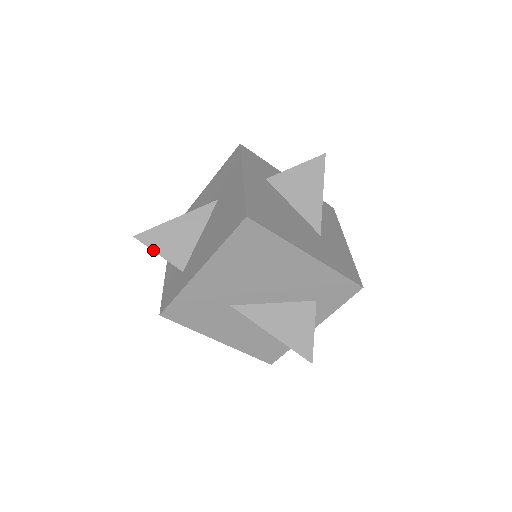
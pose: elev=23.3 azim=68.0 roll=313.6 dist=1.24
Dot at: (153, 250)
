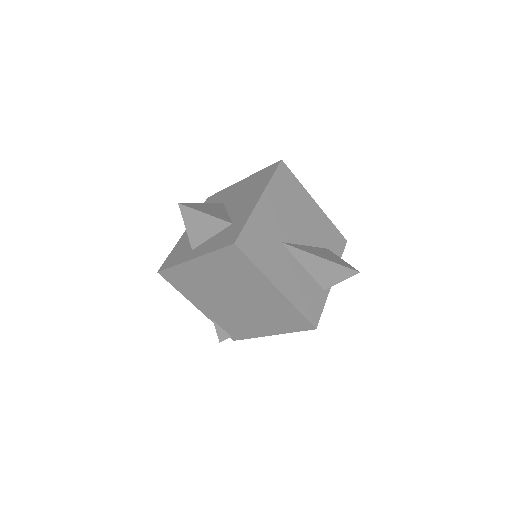
Dot at: (200, 211)
